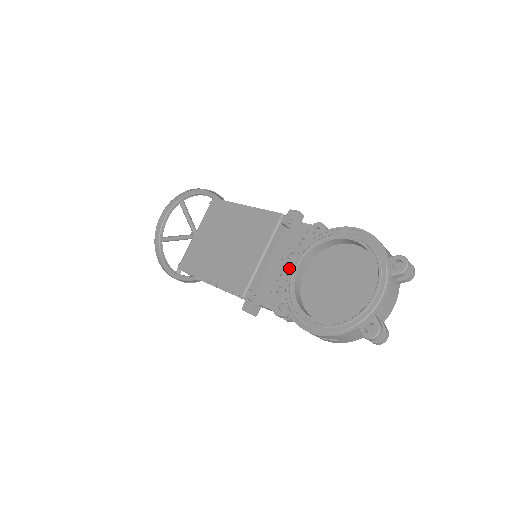
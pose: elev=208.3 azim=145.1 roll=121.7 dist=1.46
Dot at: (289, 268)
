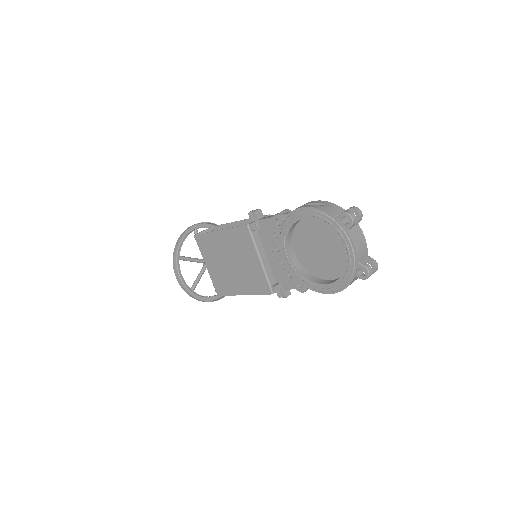
Dot at: (283, 258)
